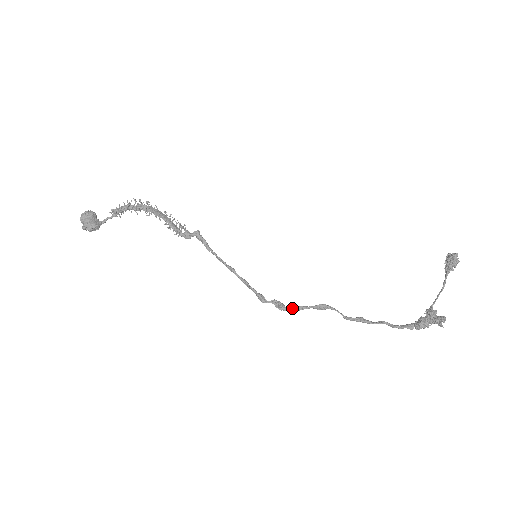
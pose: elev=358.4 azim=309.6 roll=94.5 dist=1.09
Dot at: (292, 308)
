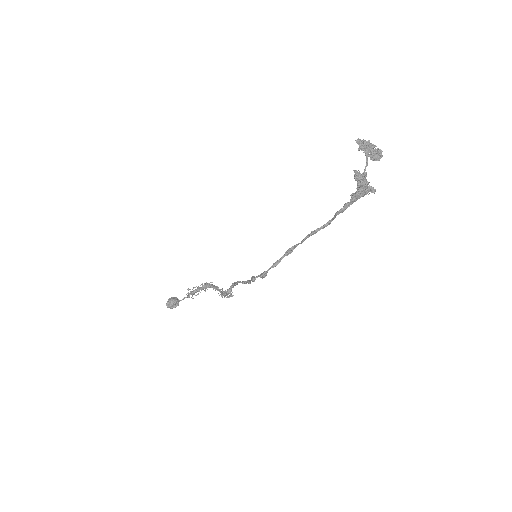
Dot at: (270, 267)
